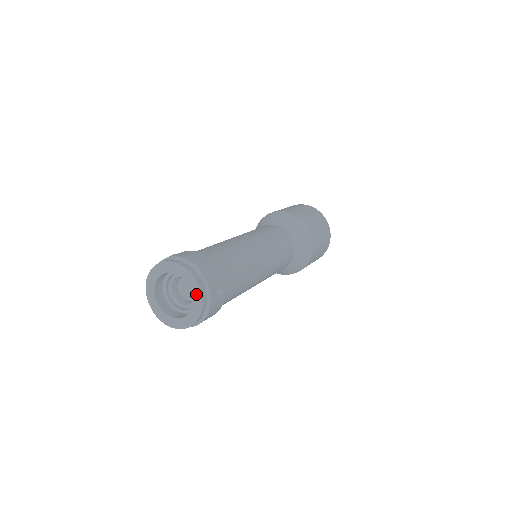
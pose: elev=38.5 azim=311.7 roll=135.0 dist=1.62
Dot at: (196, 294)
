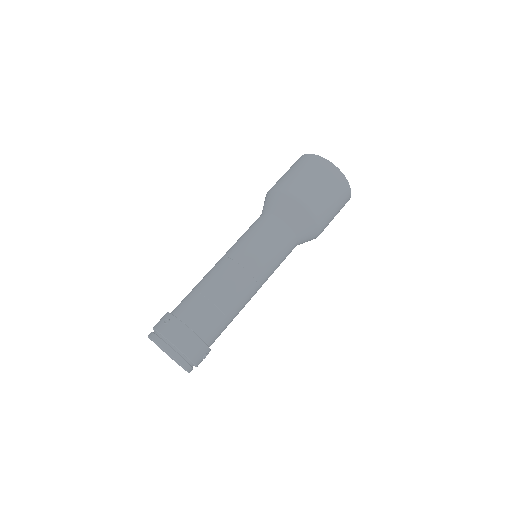
Dot at: occluded
